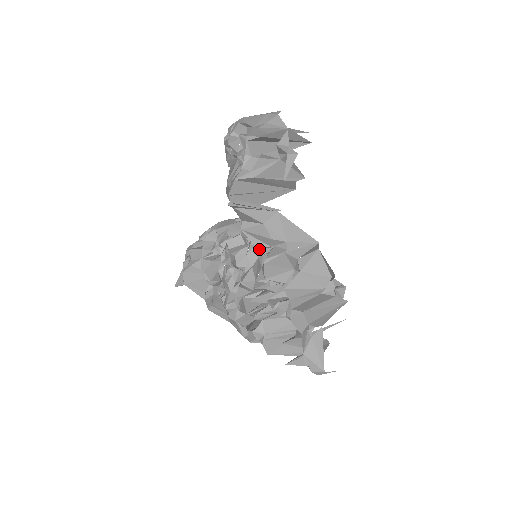
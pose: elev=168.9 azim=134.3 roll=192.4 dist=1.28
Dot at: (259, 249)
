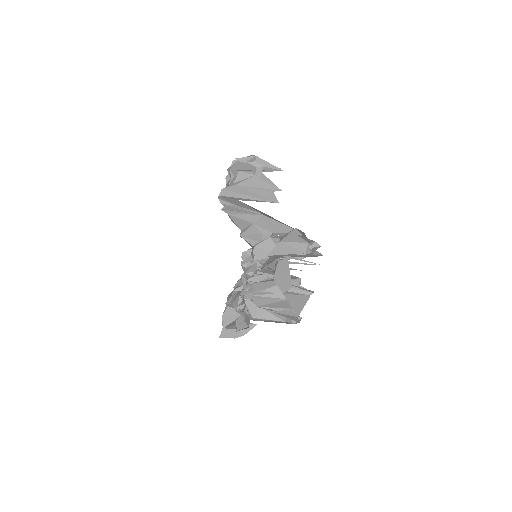
Dot at: occluded
